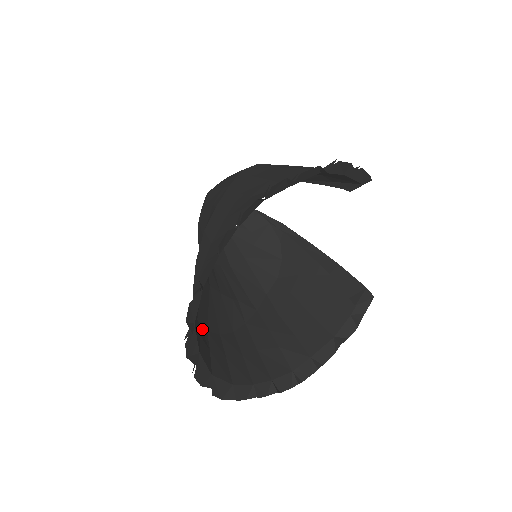
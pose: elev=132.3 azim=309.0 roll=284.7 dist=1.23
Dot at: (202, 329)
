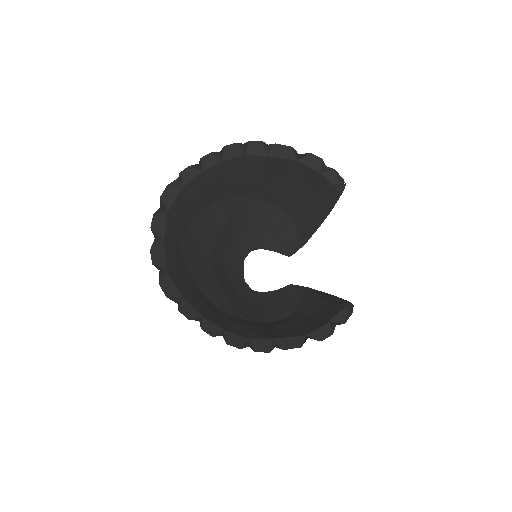
Dot at: (182, 258)
